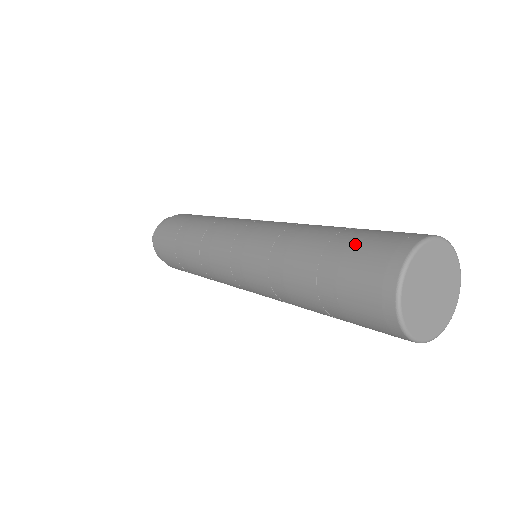
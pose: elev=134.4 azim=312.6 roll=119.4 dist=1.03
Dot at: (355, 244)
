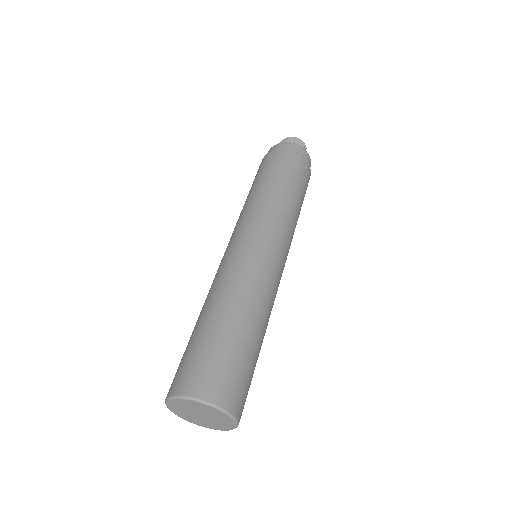
Dot at: (203, 351)
